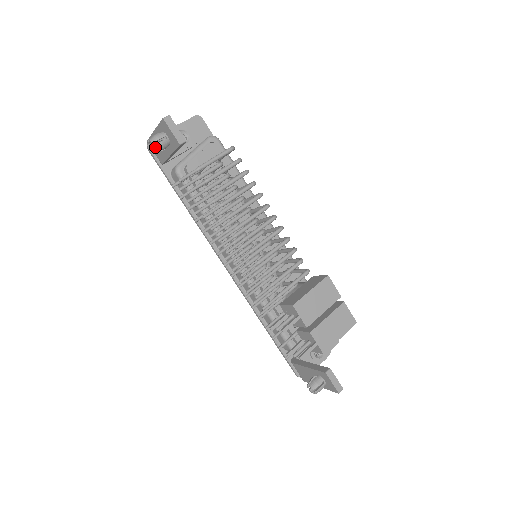
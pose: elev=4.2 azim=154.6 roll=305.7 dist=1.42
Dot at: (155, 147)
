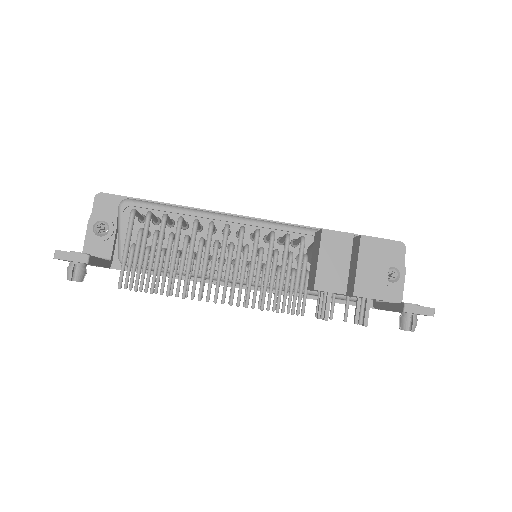
Dot at: (76, 281)
